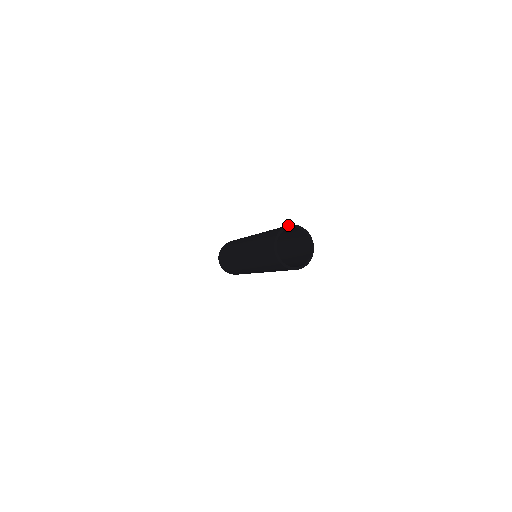
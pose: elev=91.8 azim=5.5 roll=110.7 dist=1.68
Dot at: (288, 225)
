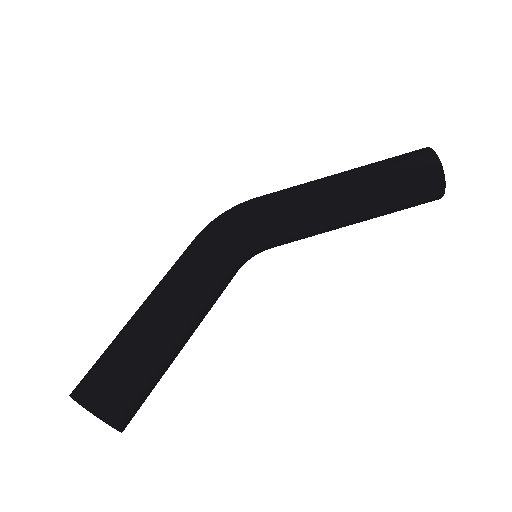
Dot at: occluded
